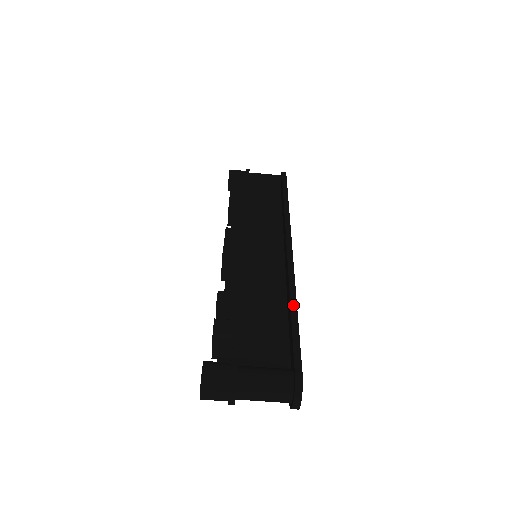
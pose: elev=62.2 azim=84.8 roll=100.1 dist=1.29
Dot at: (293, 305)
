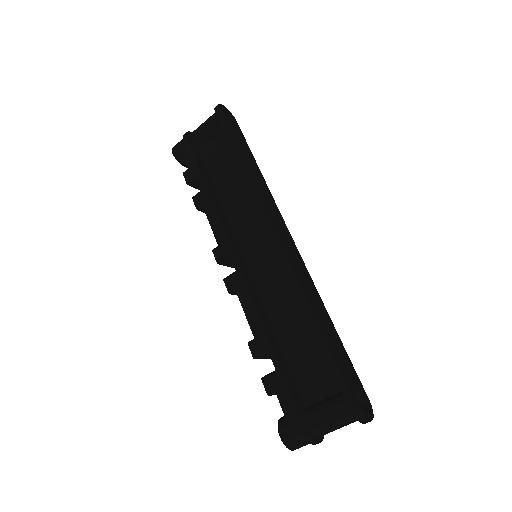
Dot at: (312, 321)
